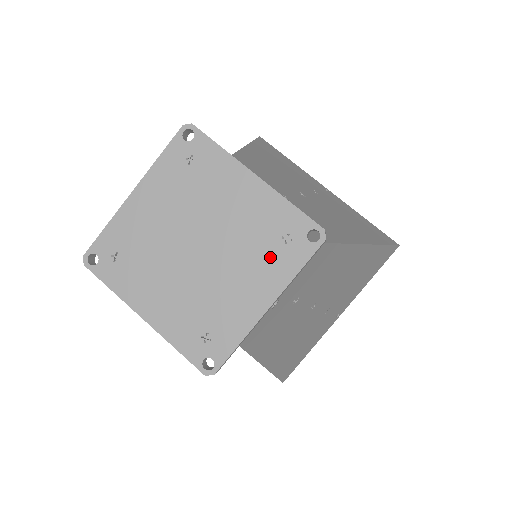
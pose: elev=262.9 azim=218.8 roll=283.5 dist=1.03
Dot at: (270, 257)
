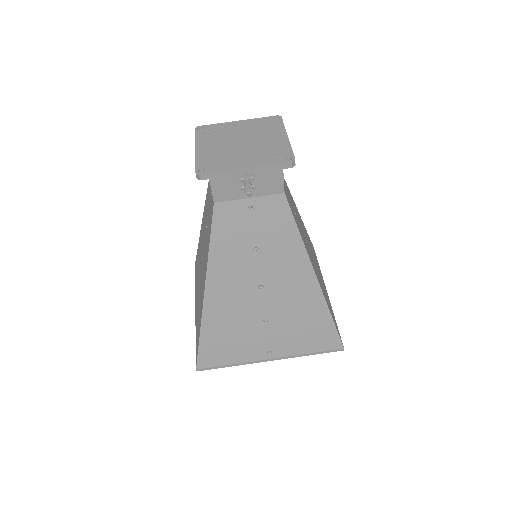
Dot at: (265, 156)
